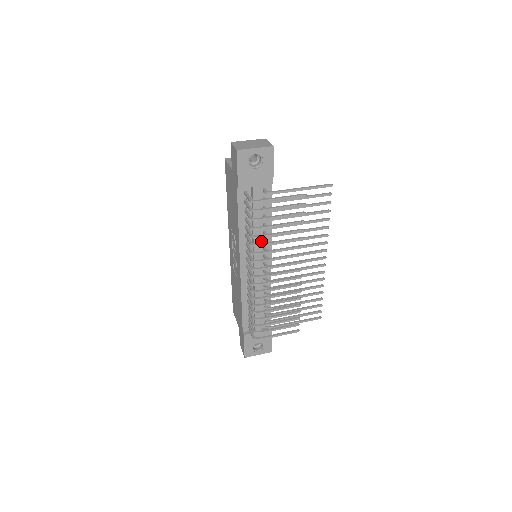
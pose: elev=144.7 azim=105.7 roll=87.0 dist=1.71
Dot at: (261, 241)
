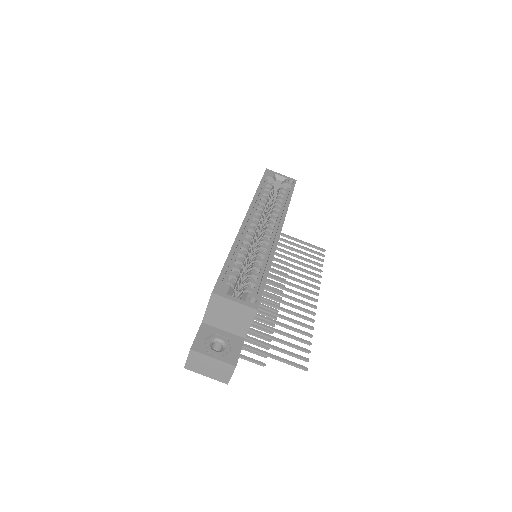
Dot at: occluded
